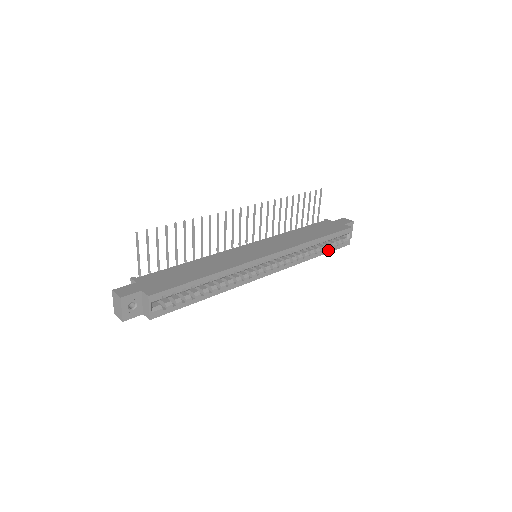
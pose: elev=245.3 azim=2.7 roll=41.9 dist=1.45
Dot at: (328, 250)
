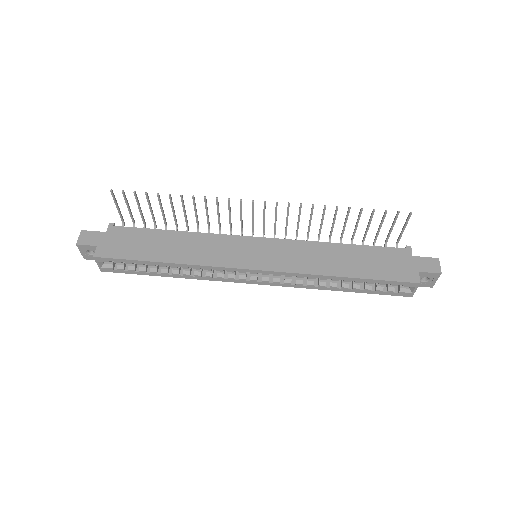
Dot at: (365, 291)
